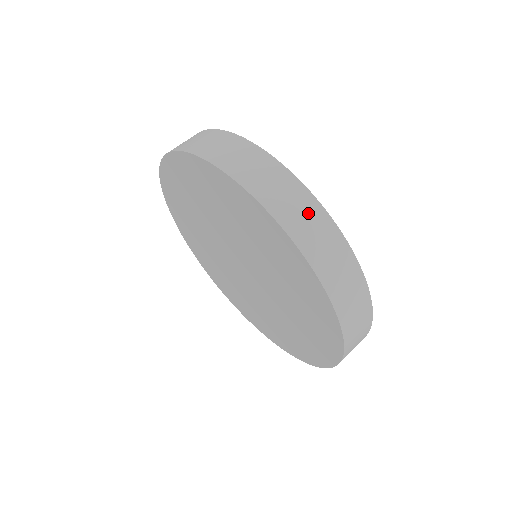
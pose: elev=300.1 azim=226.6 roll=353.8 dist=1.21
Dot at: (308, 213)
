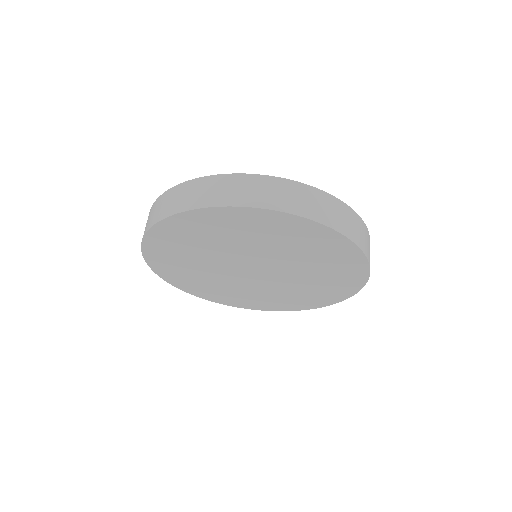
Dot at: (318, 200)
